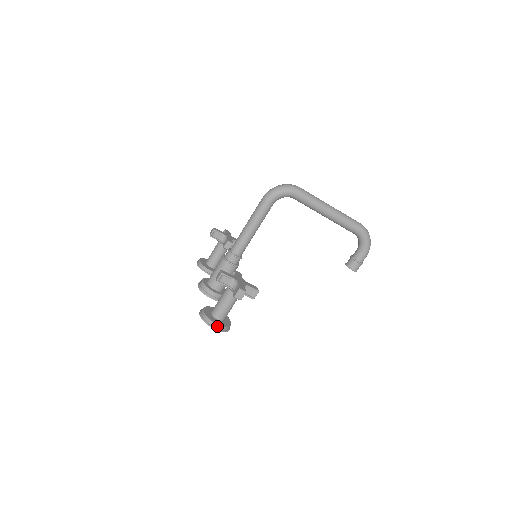
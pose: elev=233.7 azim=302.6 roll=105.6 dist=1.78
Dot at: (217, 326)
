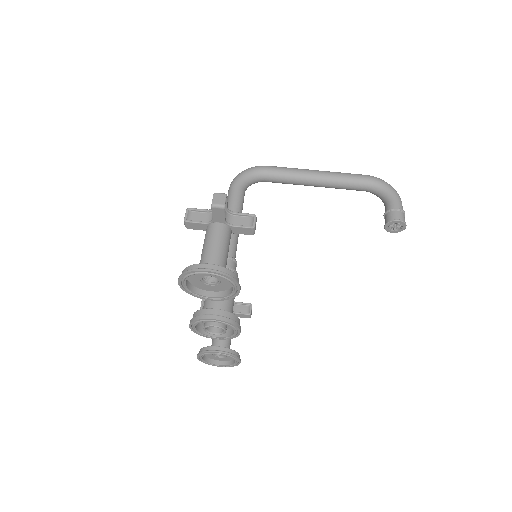
Dot at: (207, 266)
